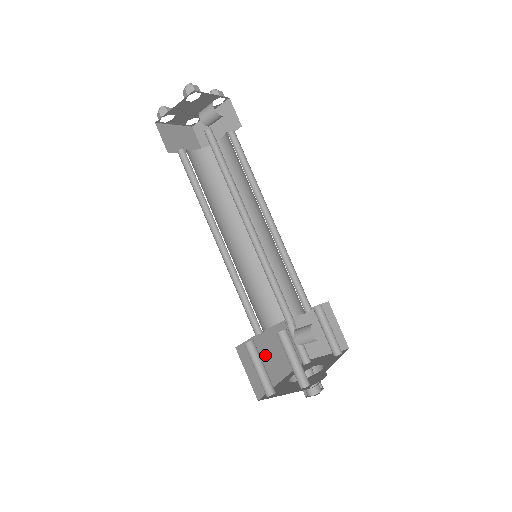
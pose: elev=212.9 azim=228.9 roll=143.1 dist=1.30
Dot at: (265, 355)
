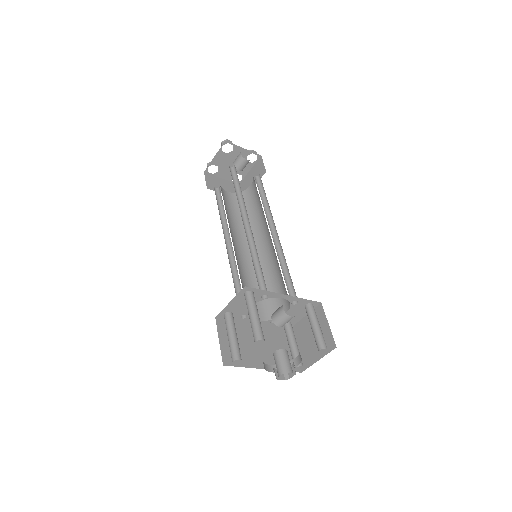
Dot at: (249, 341)
